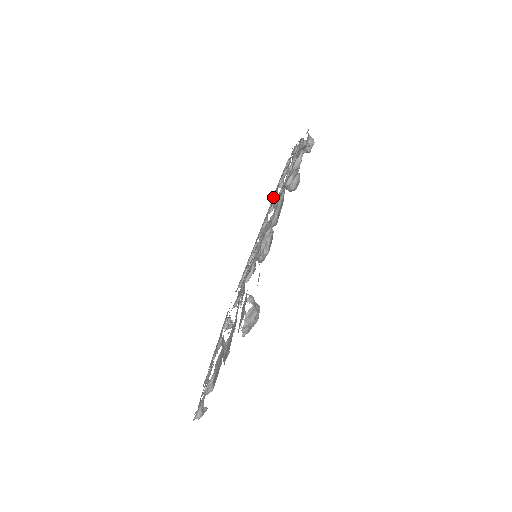
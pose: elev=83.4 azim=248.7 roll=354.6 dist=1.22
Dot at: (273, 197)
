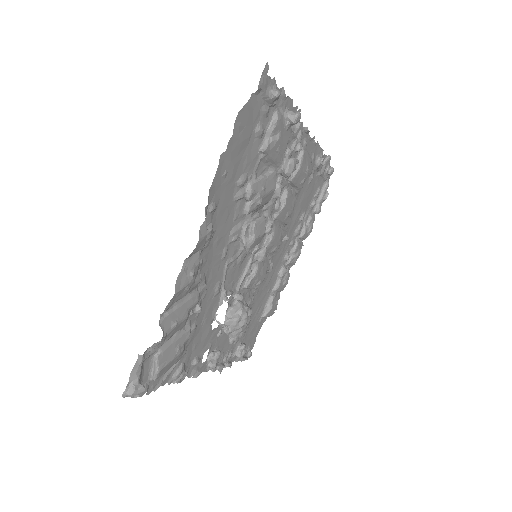
Dot at: (301, 216)
